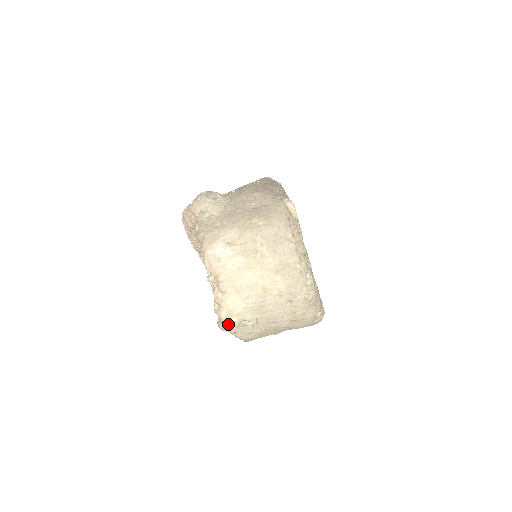
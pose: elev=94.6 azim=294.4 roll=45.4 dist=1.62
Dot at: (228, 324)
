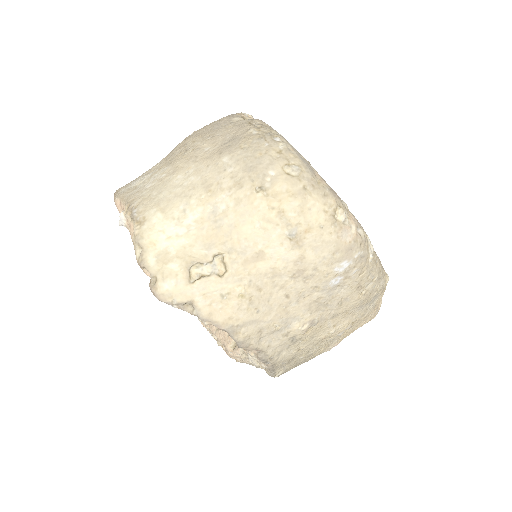
Dot at: (167, 280)
